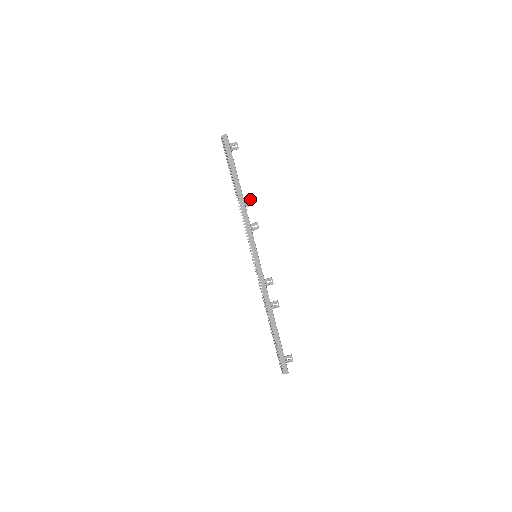
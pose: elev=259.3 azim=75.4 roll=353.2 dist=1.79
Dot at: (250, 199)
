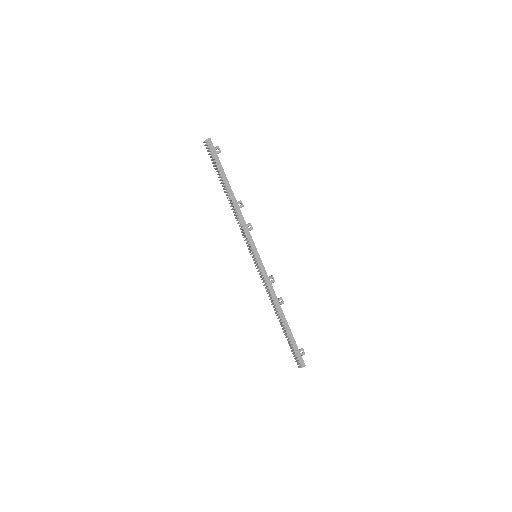
Dot at: (240, 201)
